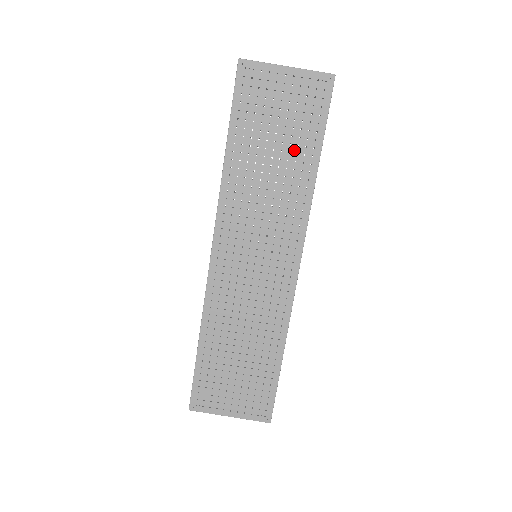
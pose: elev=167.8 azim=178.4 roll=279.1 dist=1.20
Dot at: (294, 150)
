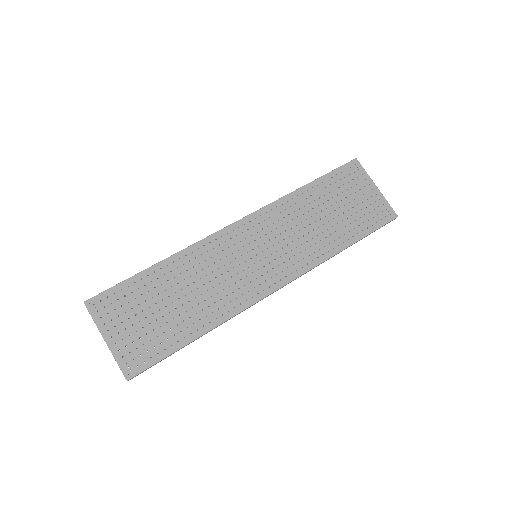
Dot at: (341, 226)
